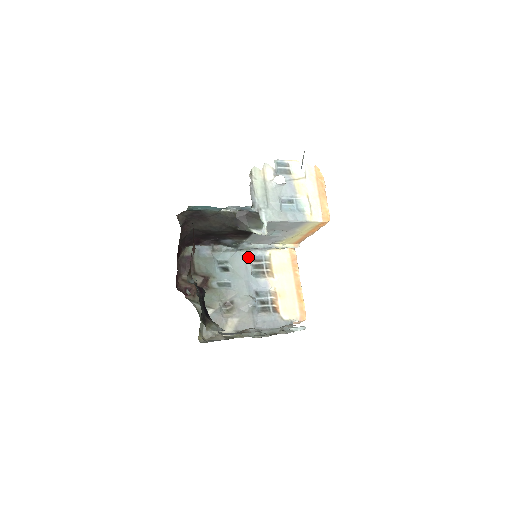
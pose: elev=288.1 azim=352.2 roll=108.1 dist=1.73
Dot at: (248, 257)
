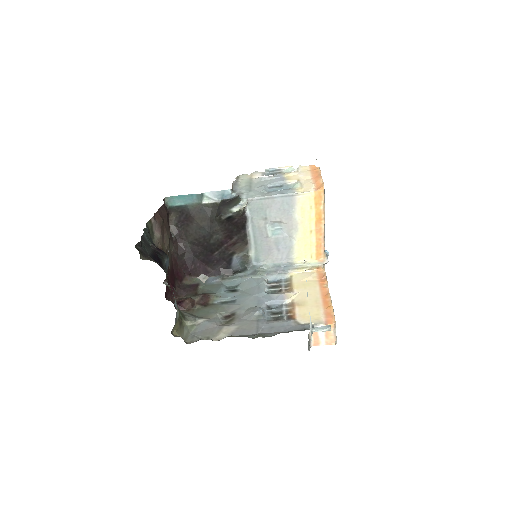
Dot at: (263, 280)
